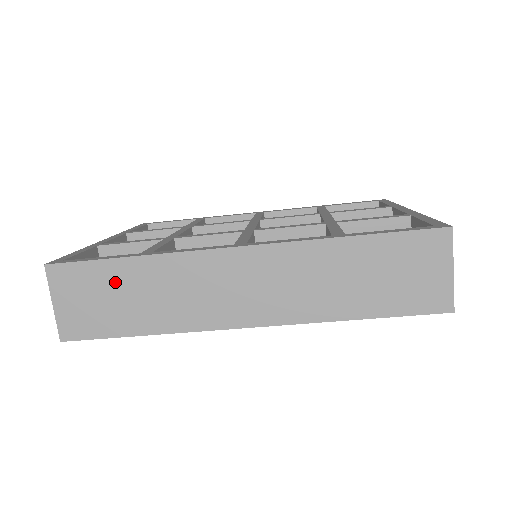
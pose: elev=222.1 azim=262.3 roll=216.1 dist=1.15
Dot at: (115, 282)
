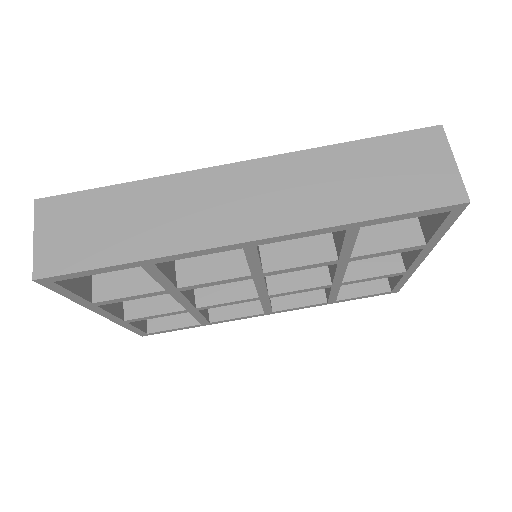
Dot at: (106, 209)
